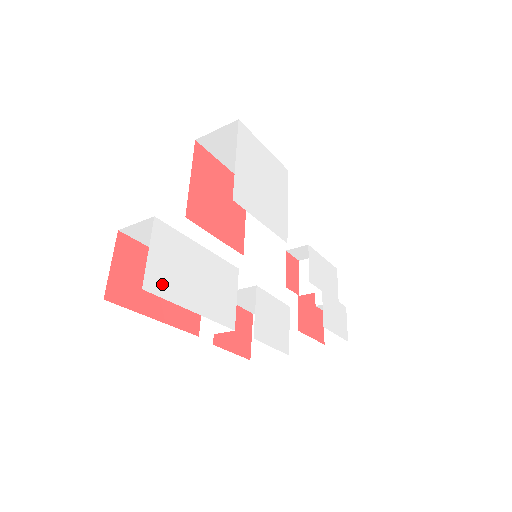
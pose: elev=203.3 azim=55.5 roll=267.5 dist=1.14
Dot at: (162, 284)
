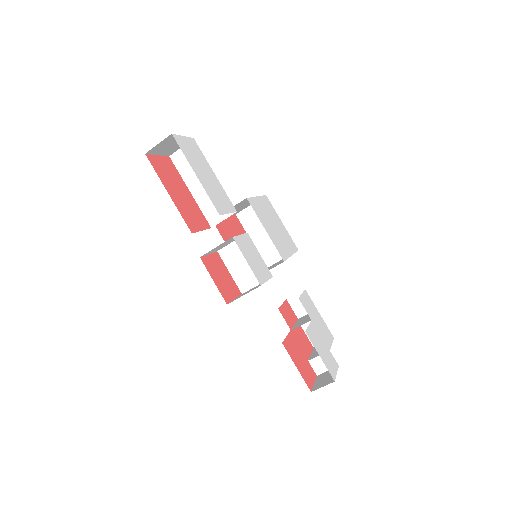
Dot at: (184, 148)
